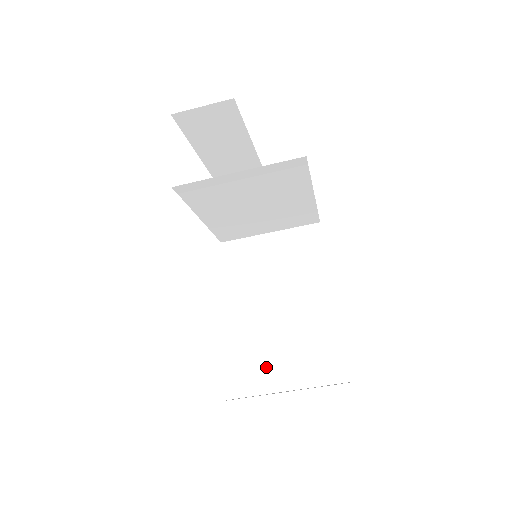
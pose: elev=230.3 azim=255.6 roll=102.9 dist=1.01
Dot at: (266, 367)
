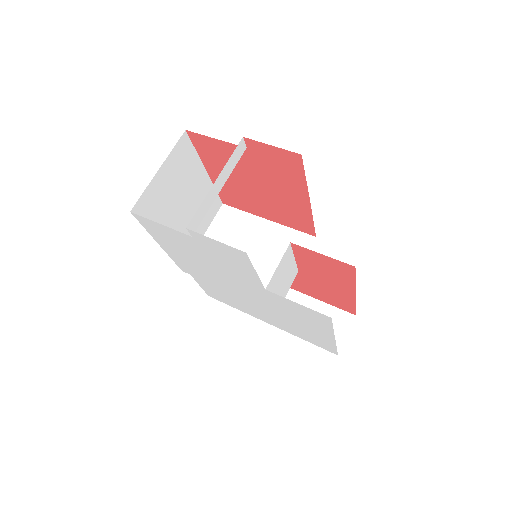
Dot at: occluded
